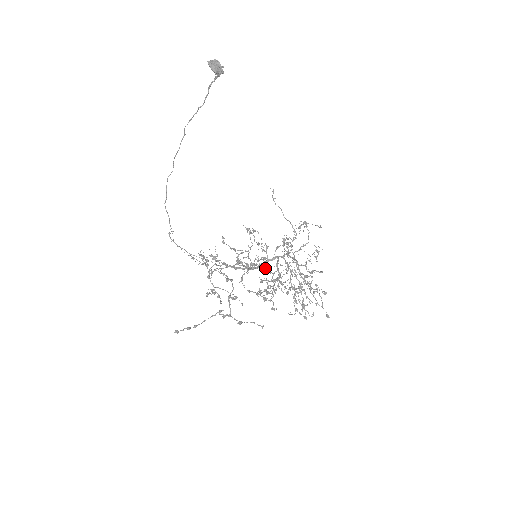
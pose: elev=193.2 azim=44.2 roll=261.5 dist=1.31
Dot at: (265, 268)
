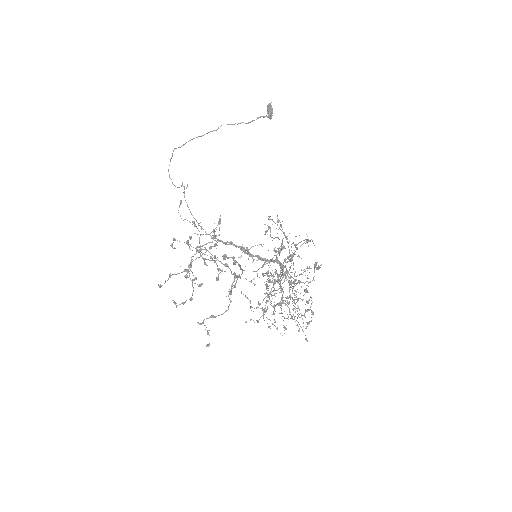
Dot at: (292, 258)
